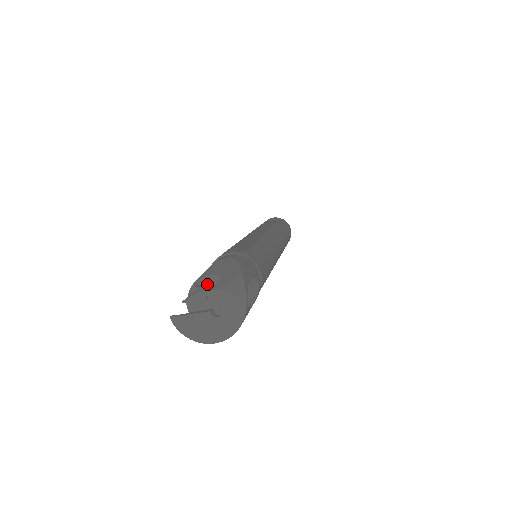
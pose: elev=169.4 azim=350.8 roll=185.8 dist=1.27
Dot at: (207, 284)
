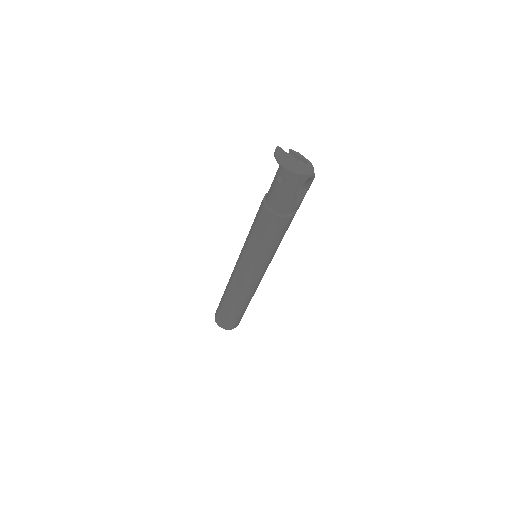
Dot at: occluded
